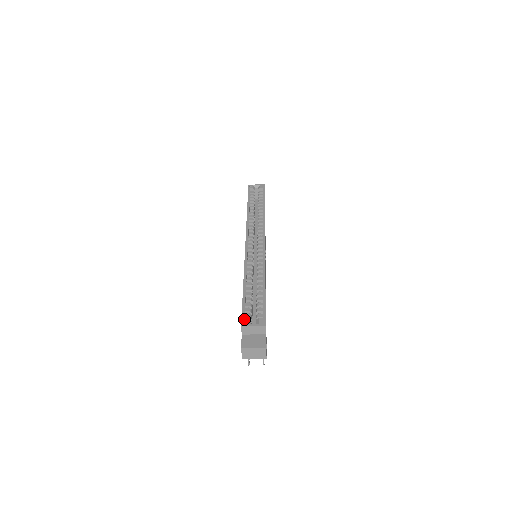
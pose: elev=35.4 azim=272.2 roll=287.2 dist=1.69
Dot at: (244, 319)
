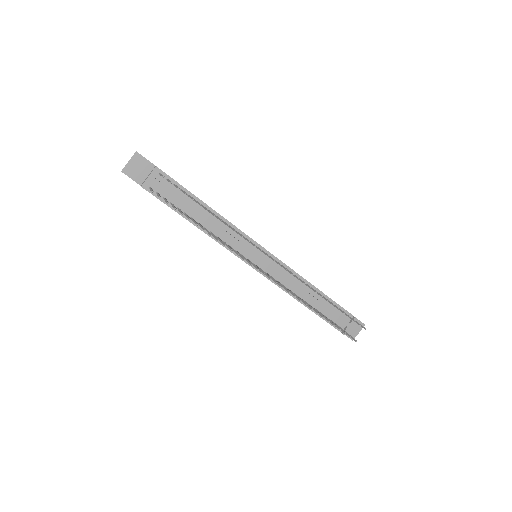
Dot at: occluded
